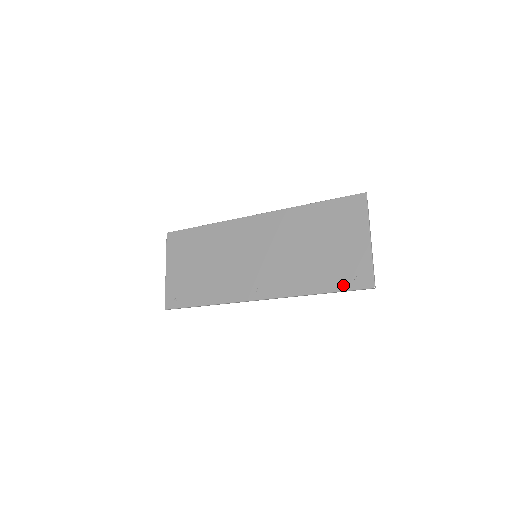
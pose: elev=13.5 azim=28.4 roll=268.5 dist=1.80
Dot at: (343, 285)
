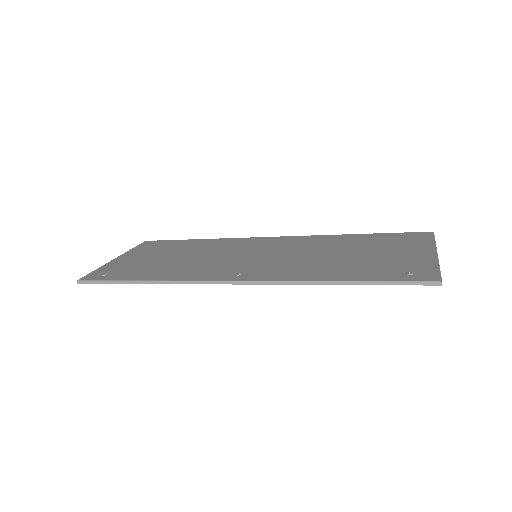
Dot at: (386, 277)
